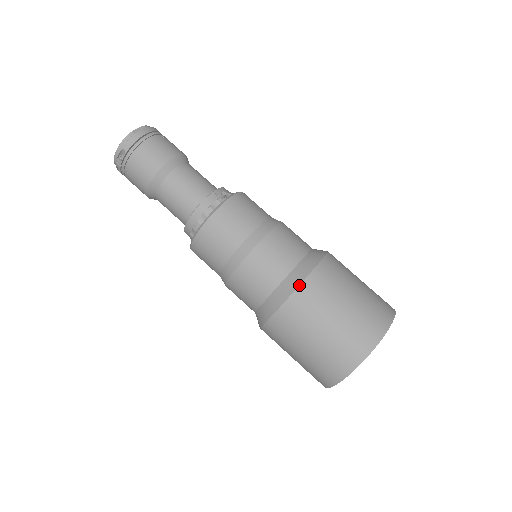
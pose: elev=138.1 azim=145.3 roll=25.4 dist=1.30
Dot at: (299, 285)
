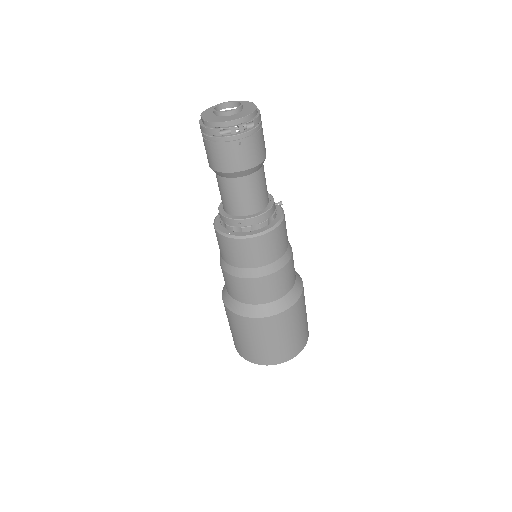
Dot at: occluded
